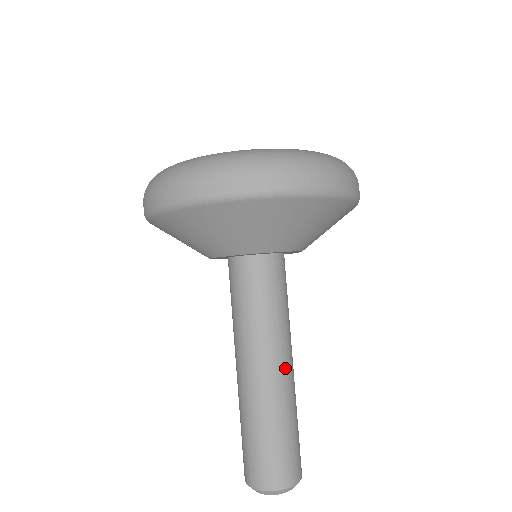
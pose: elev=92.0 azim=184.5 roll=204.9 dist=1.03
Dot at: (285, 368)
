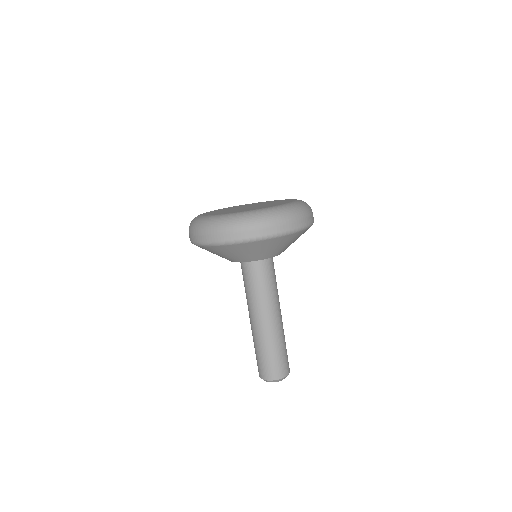
Dot at: (271, 320)
